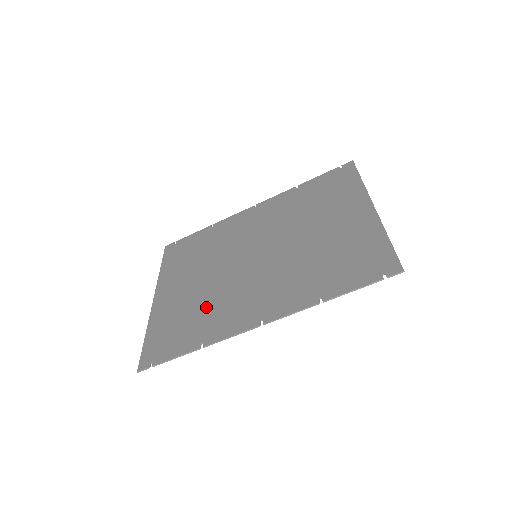
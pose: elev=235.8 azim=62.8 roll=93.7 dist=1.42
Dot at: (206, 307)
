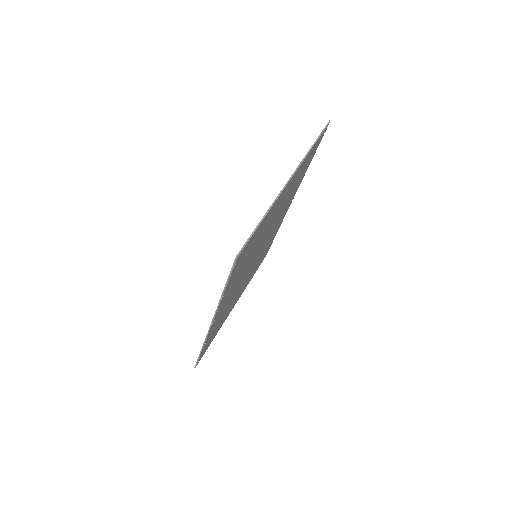
Dot at: occluded
